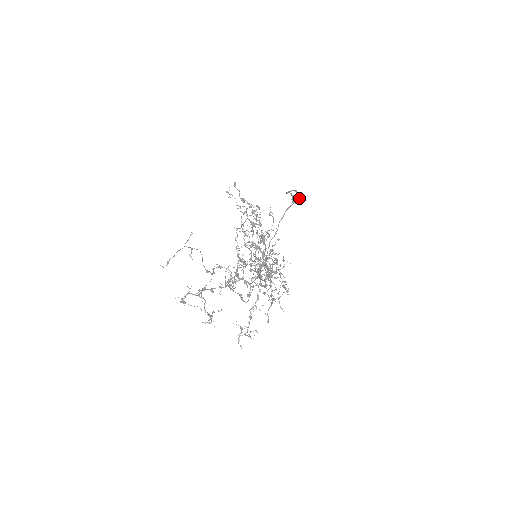
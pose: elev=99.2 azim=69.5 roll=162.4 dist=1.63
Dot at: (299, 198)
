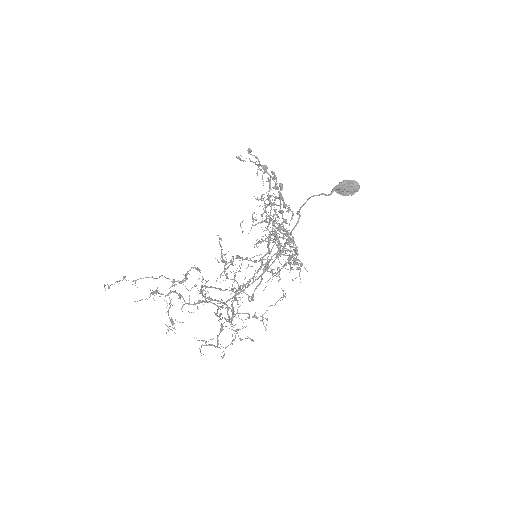
Dot at: (345, 191)
